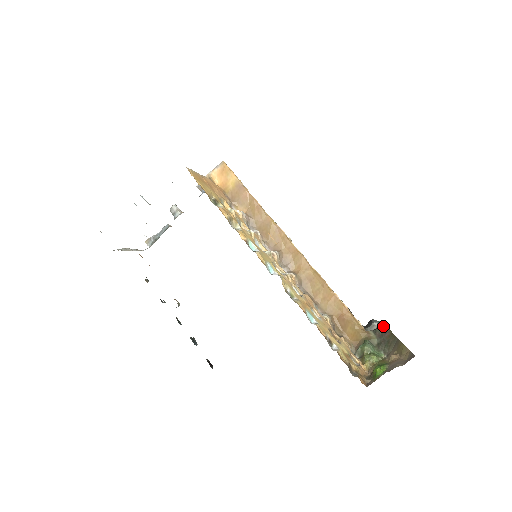
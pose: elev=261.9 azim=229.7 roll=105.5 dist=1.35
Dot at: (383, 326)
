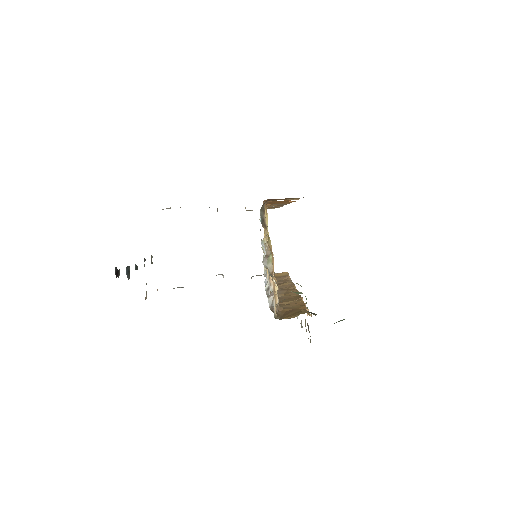
Dot at: (340, 320)
